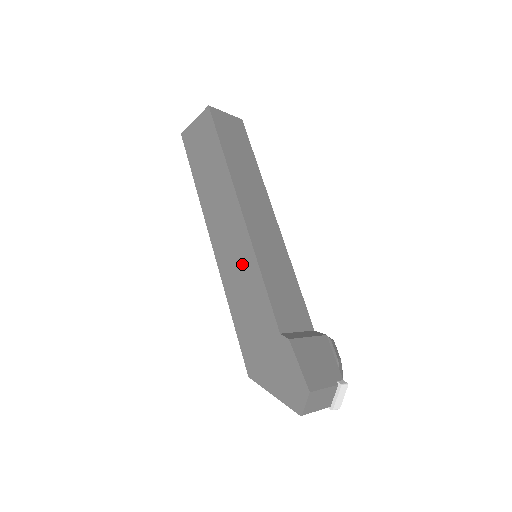
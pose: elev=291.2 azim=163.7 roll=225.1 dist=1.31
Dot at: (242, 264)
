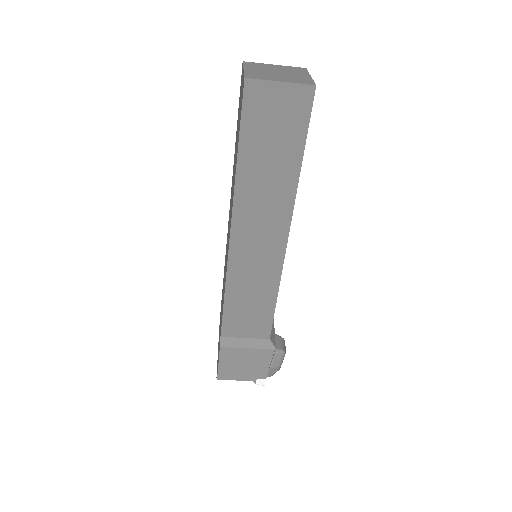
Dot at: occluded
